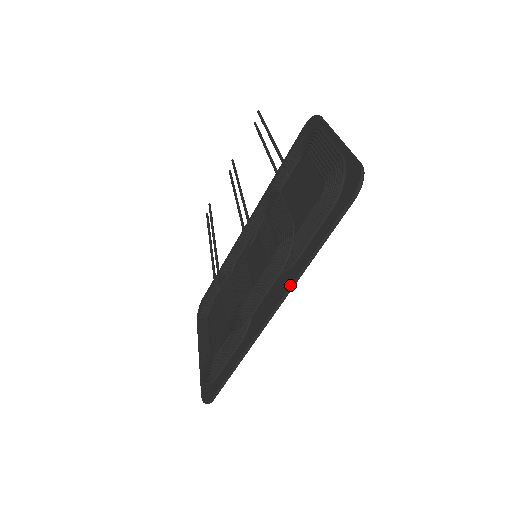
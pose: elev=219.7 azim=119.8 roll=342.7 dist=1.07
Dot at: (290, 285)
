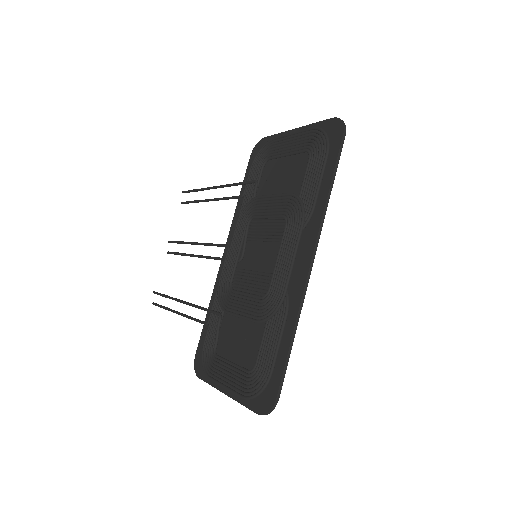
Dot at: (319, 227)
